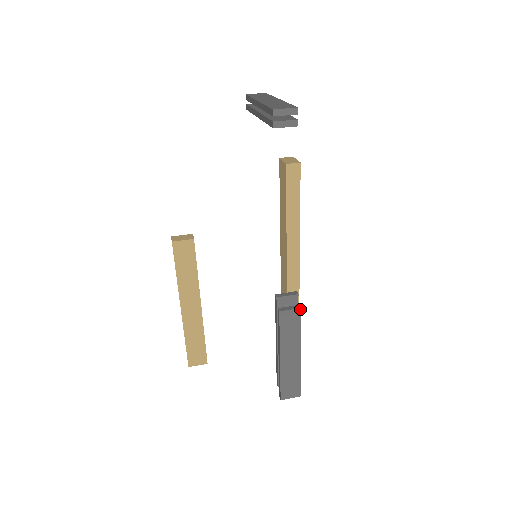
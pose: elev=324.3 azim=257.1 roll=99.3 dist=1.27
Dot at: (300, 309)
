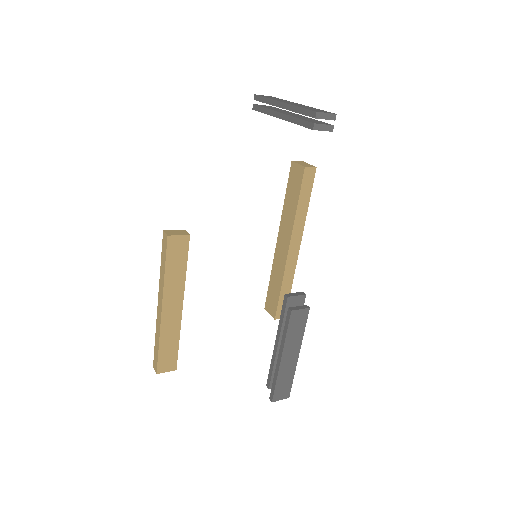
Dot at: (308, 309)
